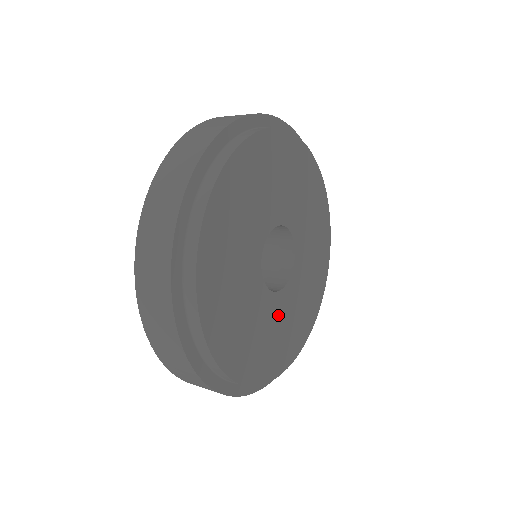
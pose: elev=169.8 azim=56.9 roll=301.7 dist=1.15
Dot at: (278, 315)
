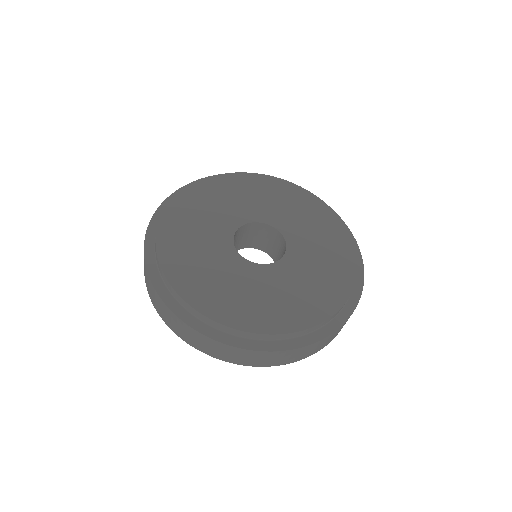
Dot at: (285, 279)
